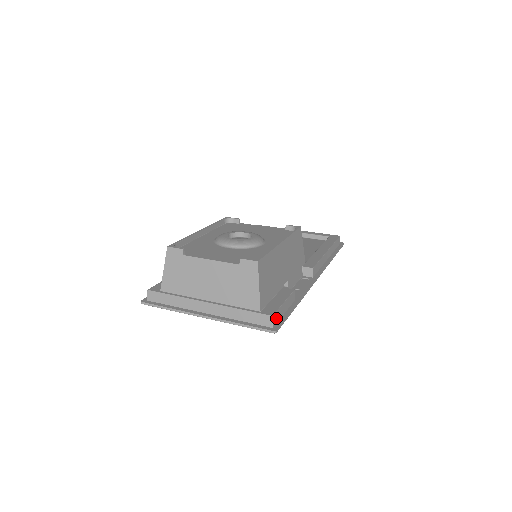
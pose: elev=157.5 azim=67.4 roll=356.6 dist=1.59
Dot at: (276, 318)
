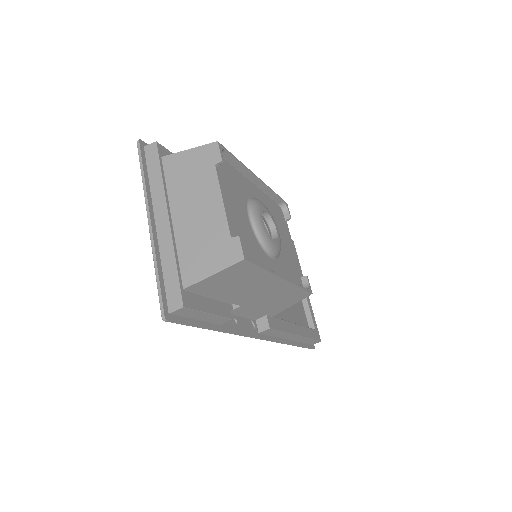
Dot at: (184, 312)
